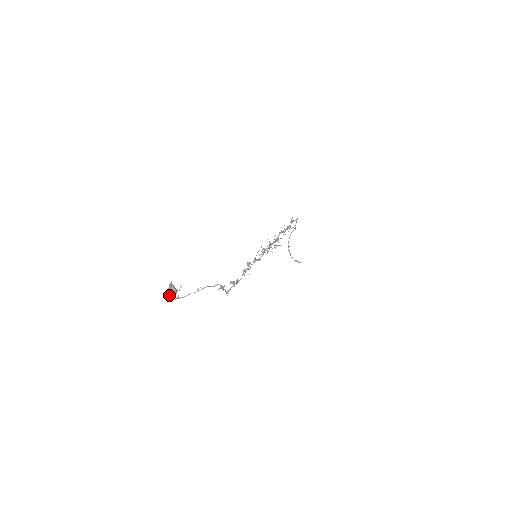
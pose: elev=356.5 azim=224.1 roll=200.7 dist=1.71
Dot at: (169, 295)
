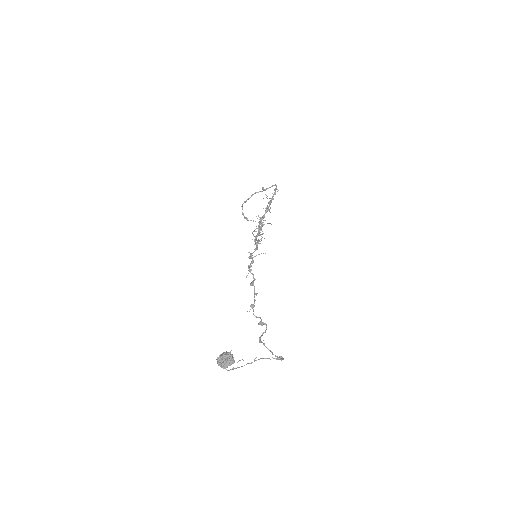
Dot at: (224, 366)
